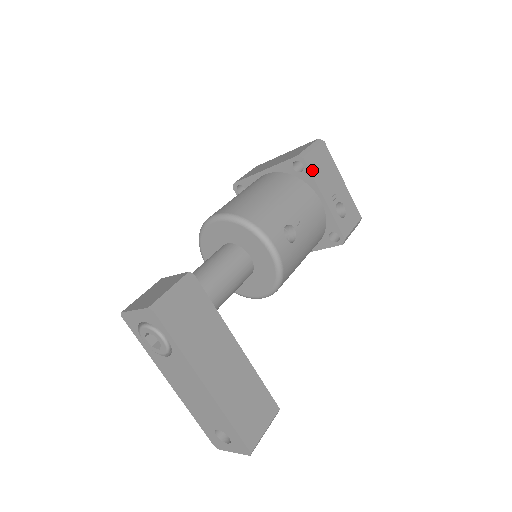
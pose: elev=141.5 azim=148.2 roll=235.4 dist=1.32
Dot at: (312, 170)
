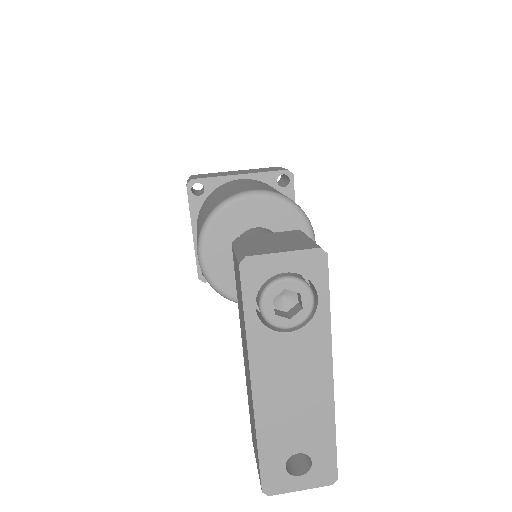
Dot at: (293, 189)
